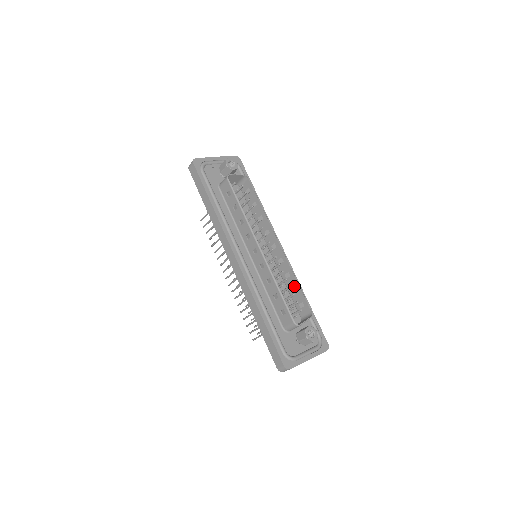
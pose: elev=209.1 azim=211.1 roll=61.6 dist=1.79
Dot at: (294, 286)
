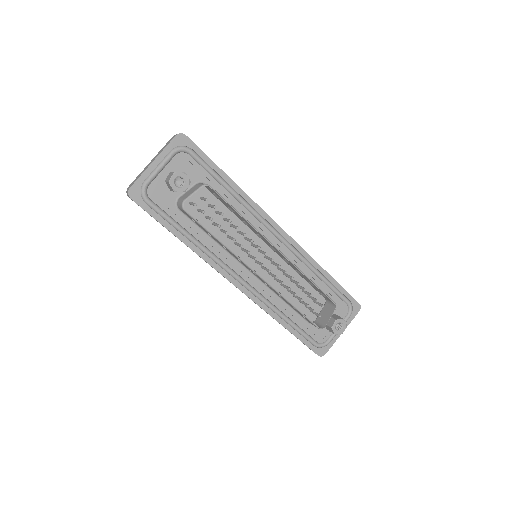
Dot at: (309, 282)
